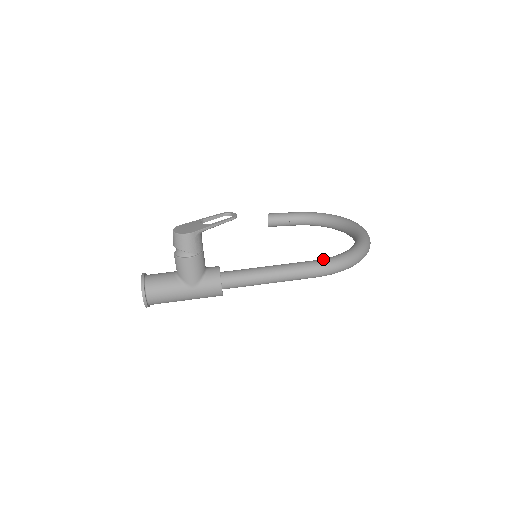
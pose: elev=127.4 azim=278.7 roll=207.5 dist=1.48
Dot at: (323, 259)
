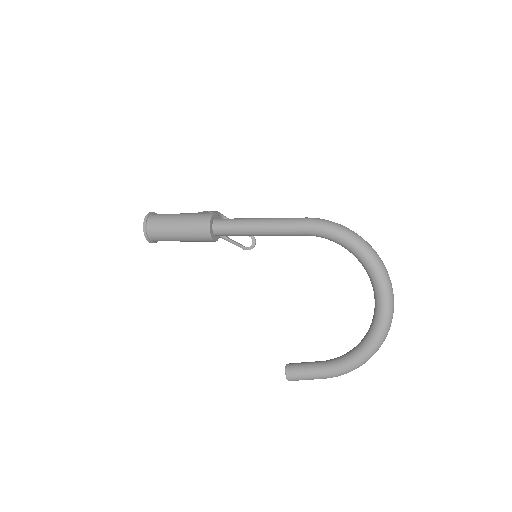
Dot at: occluded
